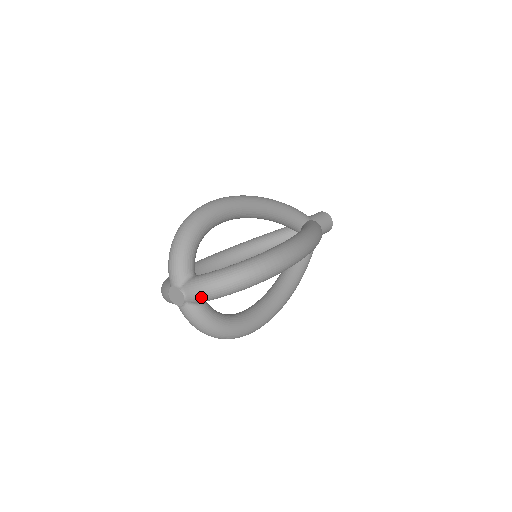
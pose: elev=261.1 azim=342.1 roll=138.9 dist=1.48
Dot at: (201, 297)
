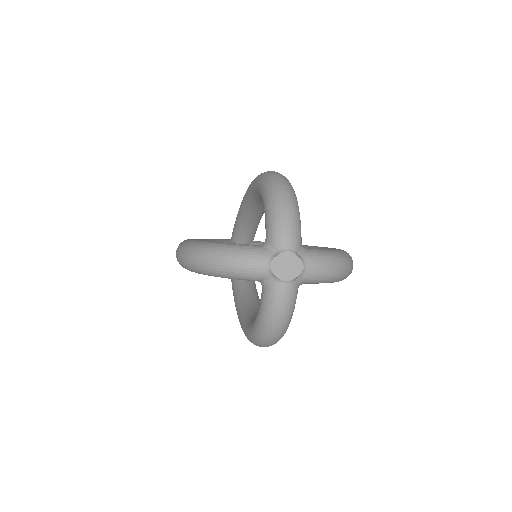
Dot at: (321, 275)
